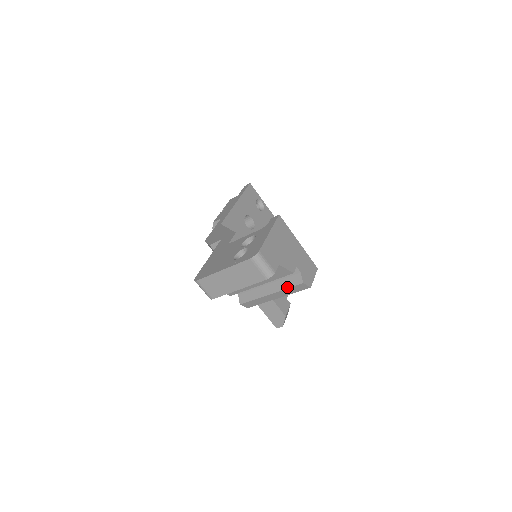
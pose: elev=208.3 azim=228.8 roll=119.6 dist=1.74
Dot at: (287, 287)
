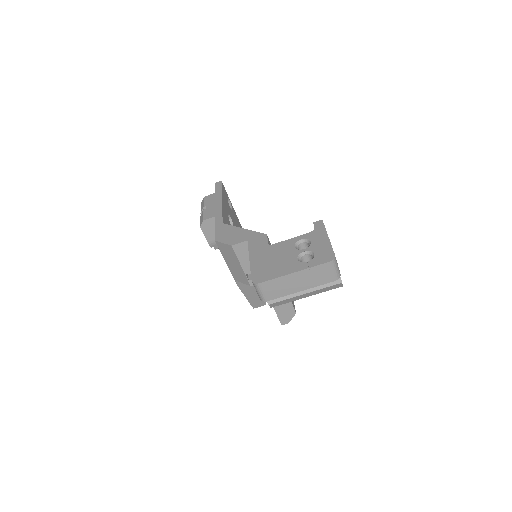
Dot at: (325, 287)
